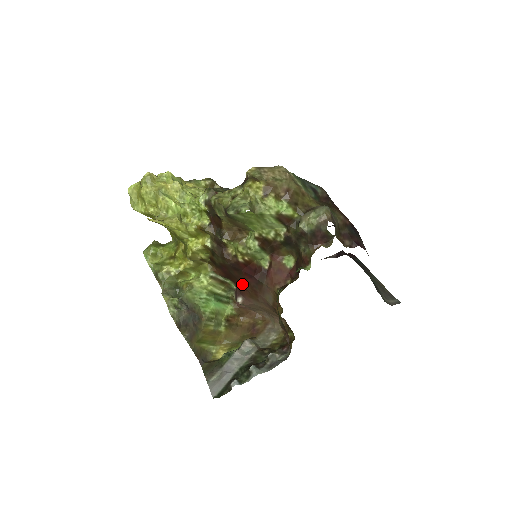
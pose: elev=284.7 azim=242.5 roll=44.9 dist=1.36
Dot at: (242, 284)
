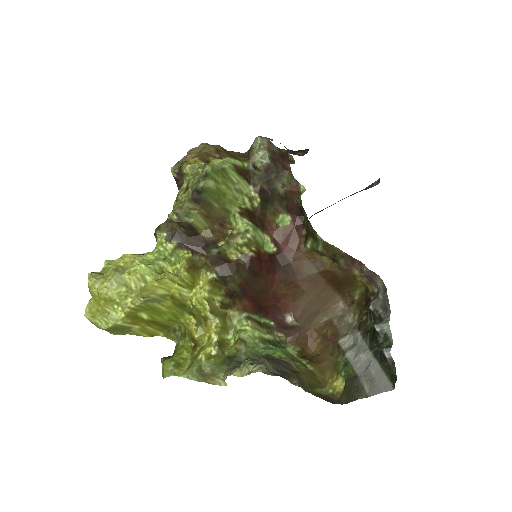
Dot at: (275, 293)
